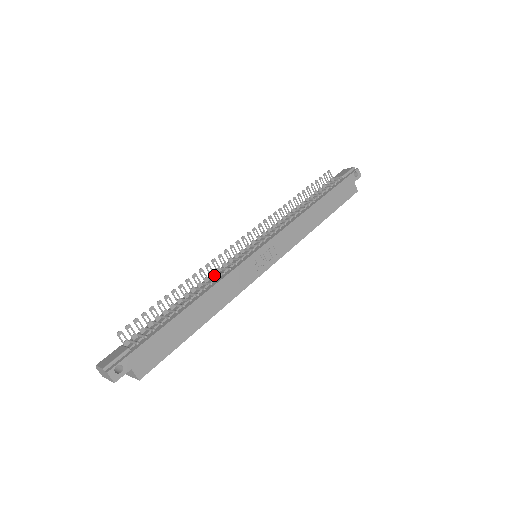
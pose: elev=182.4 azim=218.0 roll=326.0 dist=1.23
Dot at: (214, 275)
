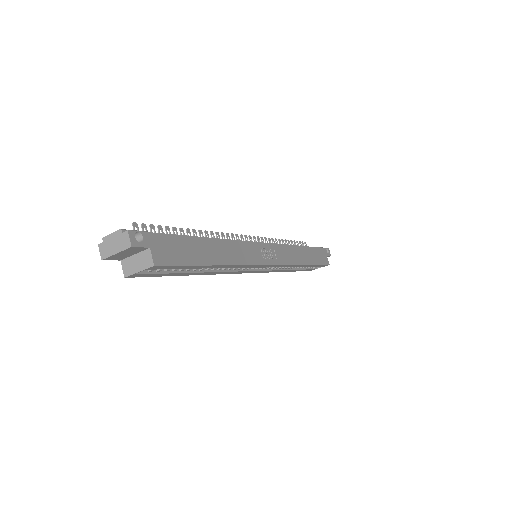
Dot at: occluded
